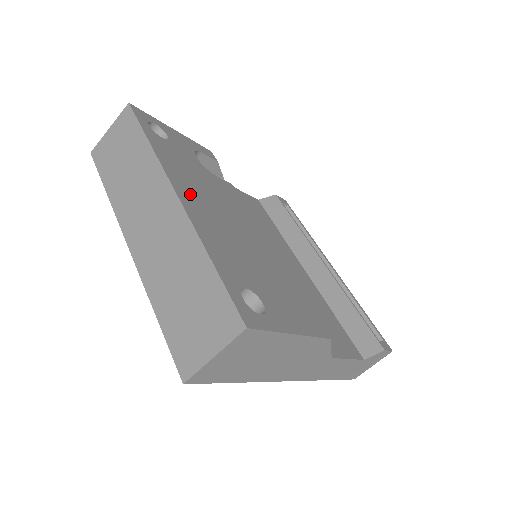
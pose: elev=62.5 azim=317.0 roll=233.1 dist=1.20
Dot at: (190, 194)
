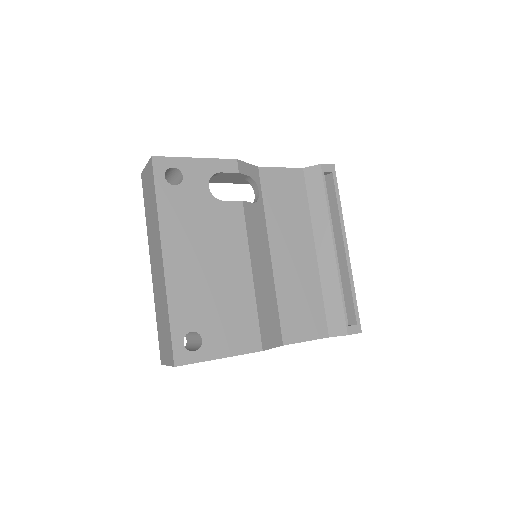
Dot at: (178, 250)
